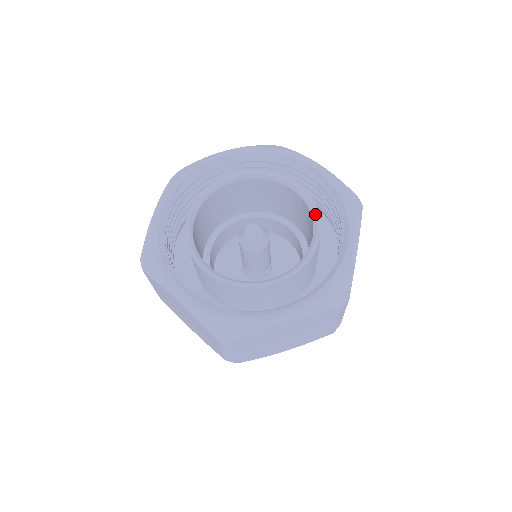
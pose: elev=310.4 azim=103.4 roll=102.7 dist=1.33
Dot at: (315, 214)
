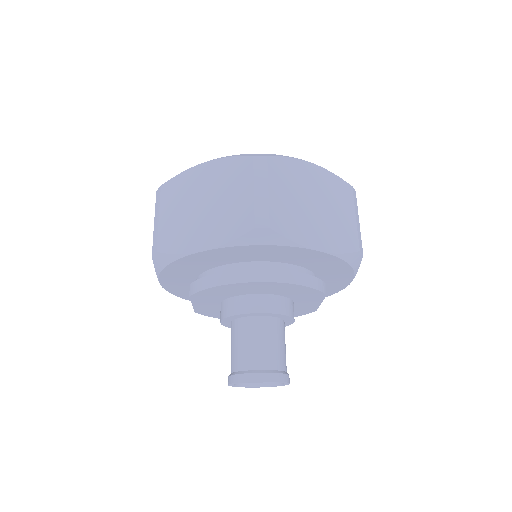
Dot at: occluded
